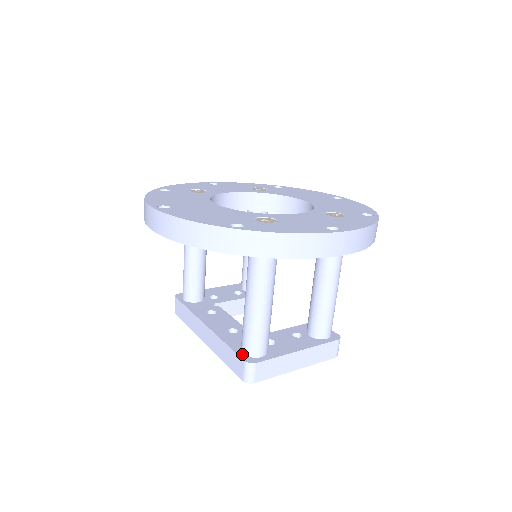
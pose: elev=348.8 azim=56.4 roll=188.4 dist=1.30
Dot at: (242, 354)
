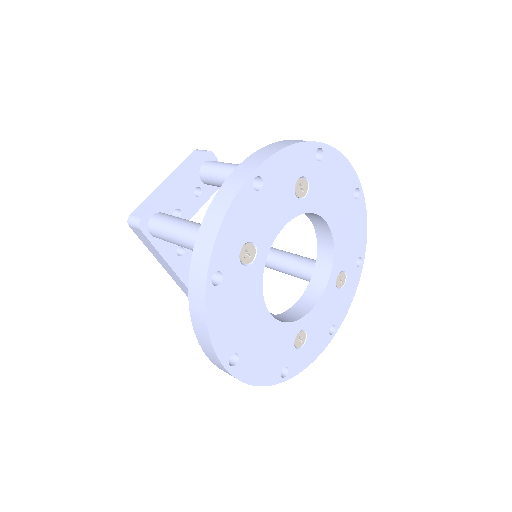
Dot at: occluded
